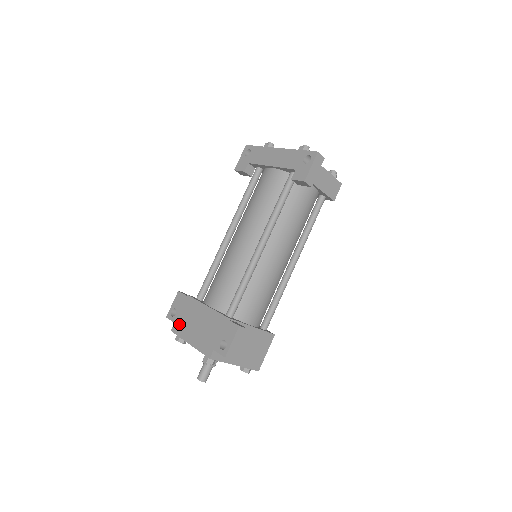
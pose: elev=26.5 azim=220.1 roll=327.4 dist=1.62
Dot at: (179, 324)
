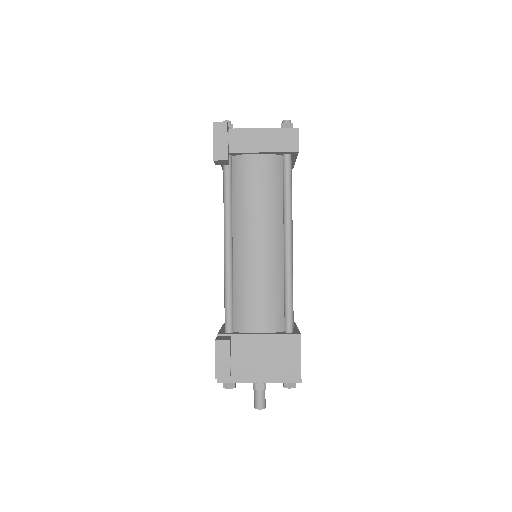
Dot at: occluded
